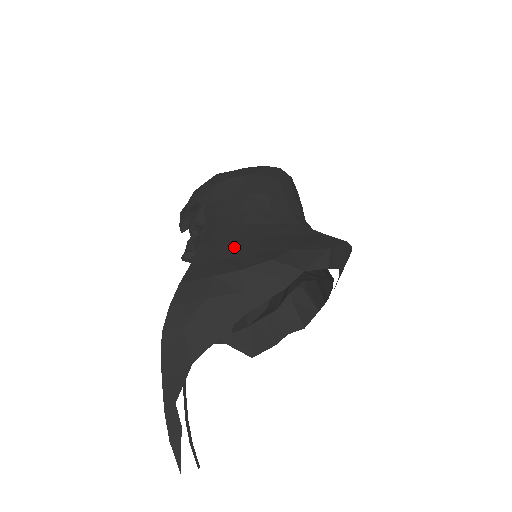
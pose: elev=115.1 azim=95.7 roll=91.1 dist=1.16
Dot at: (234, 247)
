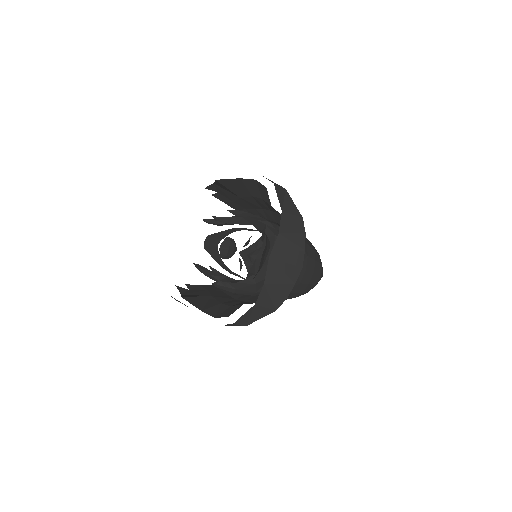
Dot at: occluded
